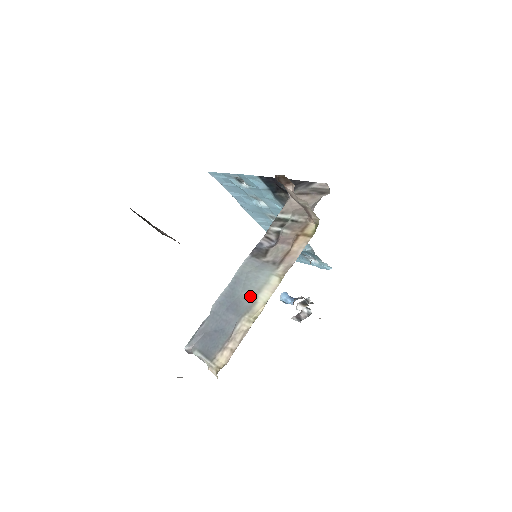
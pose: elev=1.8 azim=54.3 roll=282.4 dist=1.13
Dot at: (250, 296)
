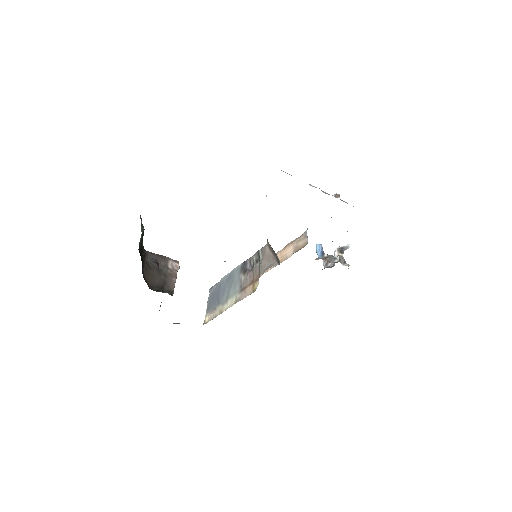
Dot at: (228, 295)
